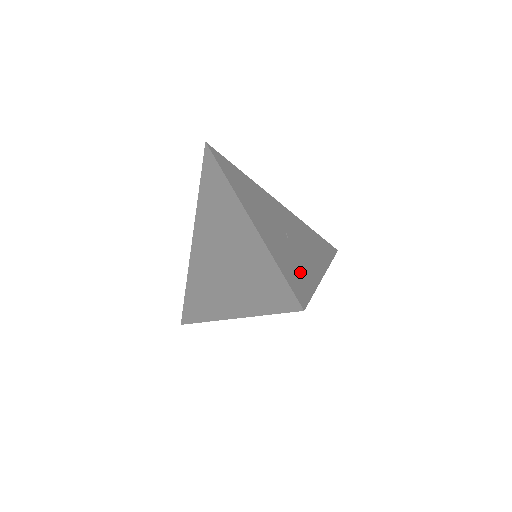
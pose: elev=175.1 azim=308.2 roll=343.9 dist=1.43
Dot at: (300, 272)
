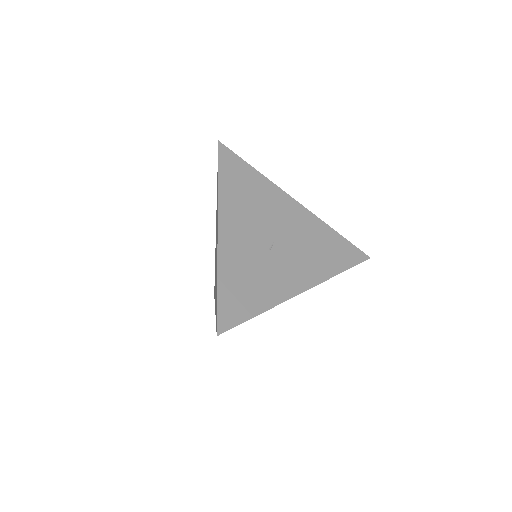
Dot at: (254, 291)
